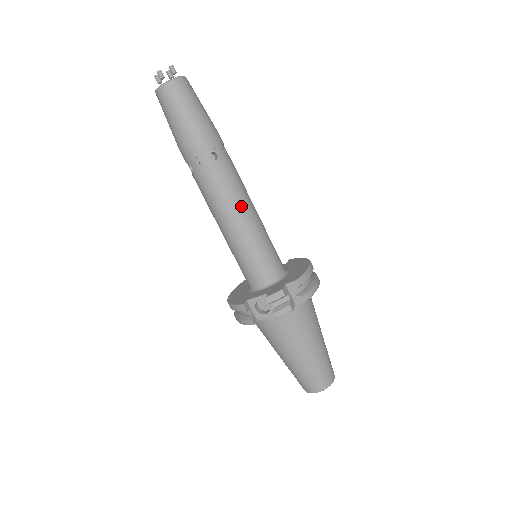
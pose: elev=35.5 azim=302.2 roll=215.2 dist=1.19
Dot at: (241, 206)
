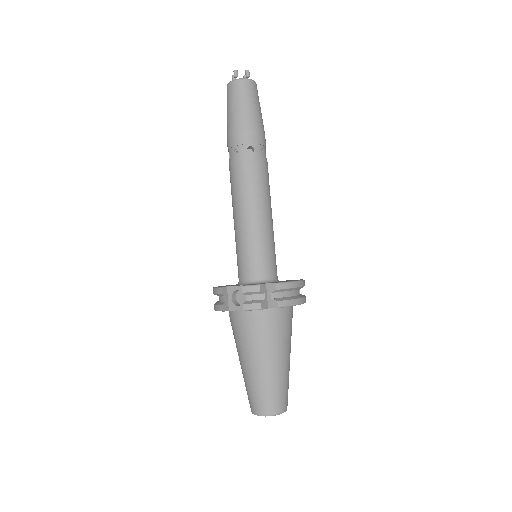
Dot at: (257, 201)
